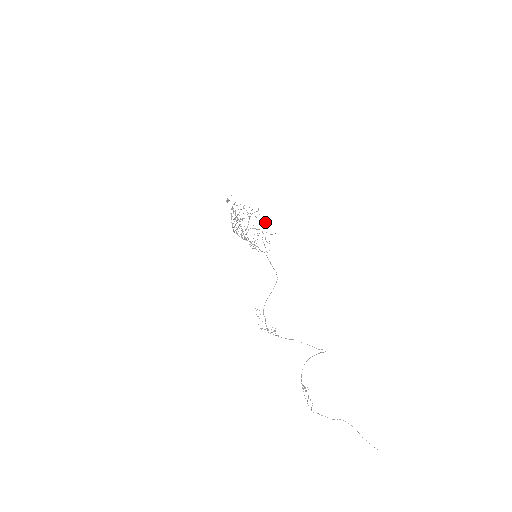
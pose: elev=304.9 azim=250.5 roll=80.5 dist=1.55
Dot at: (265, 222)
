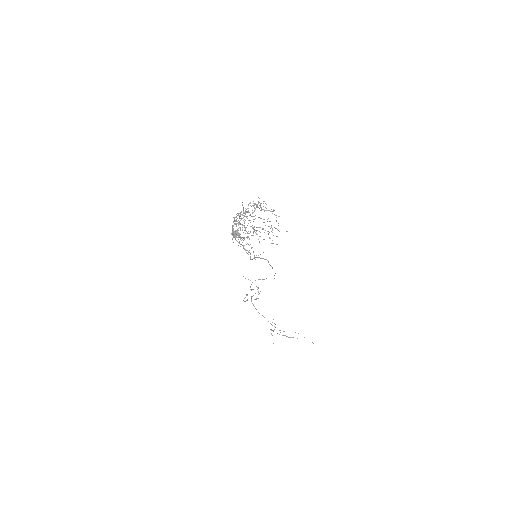
Dot at: occluded
